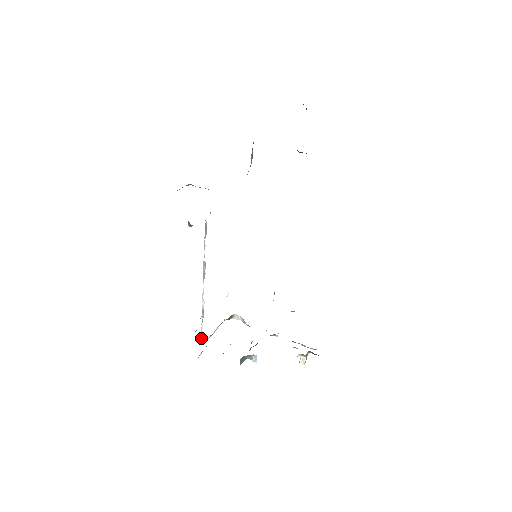
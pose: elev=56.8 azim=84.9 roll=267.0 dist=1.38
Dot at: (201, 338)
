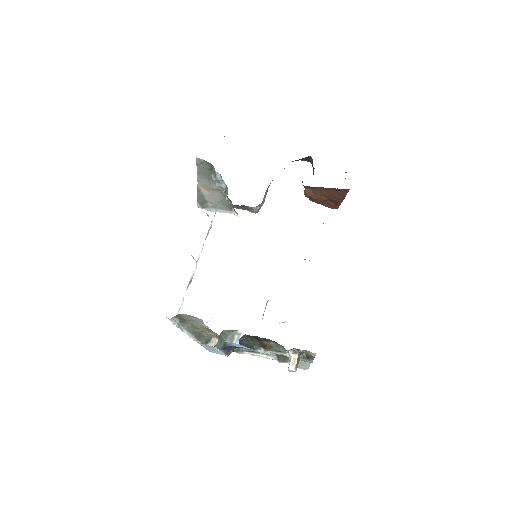
Dot at: occluded
